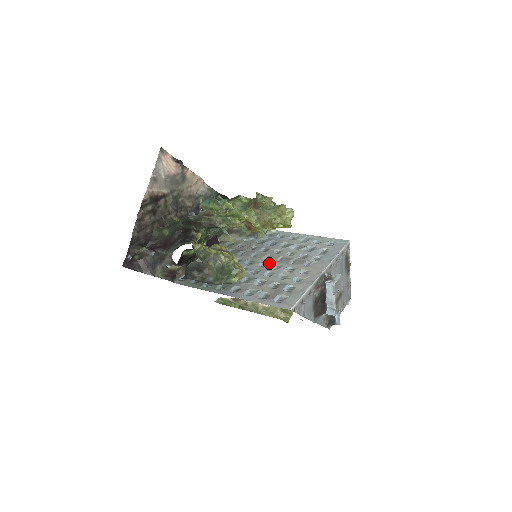
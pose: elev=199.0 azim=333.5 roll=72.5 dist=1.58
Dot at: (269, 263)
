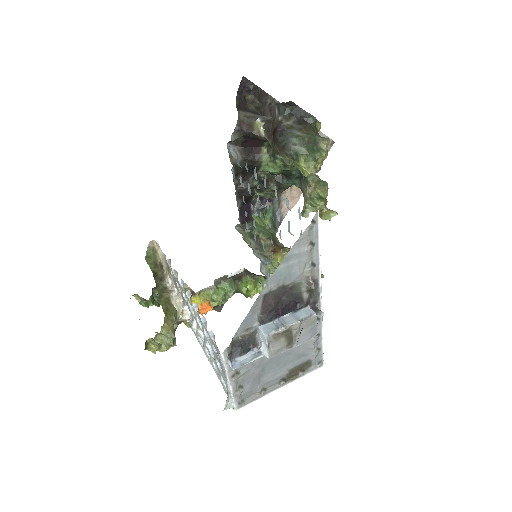
Dot at: occluded
